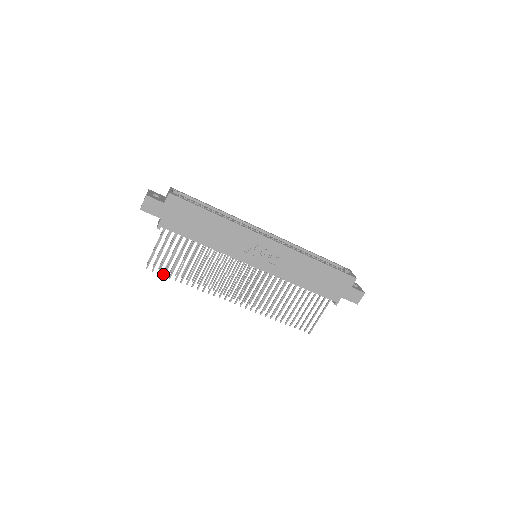
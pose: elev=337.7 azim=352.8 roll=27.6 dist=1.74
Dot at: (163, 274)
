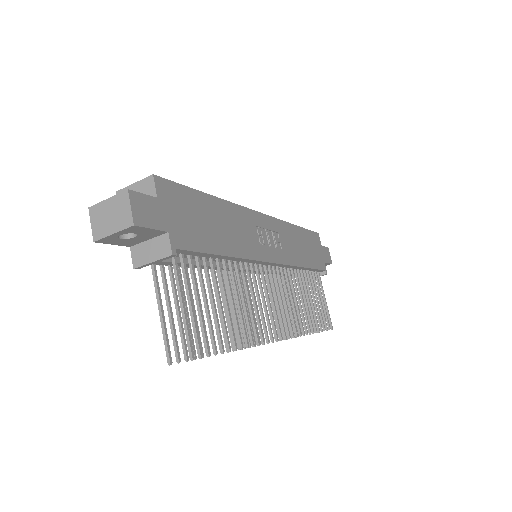
Dot at: occluded
